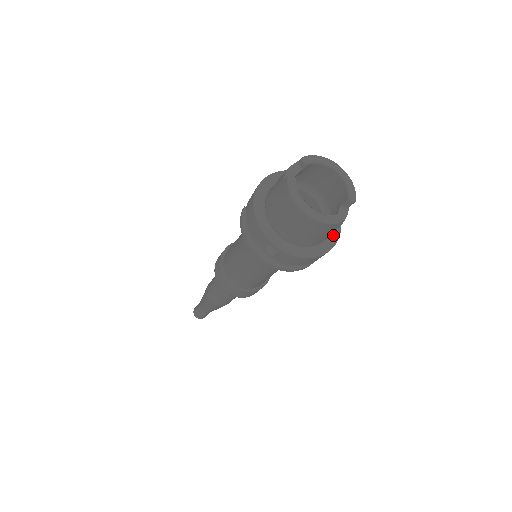
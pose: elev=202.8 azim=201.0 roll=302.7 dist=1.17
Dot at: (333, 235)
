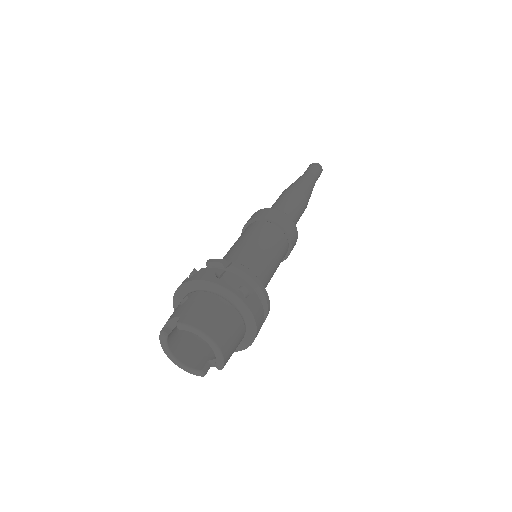
Dot at: (241, 344)
